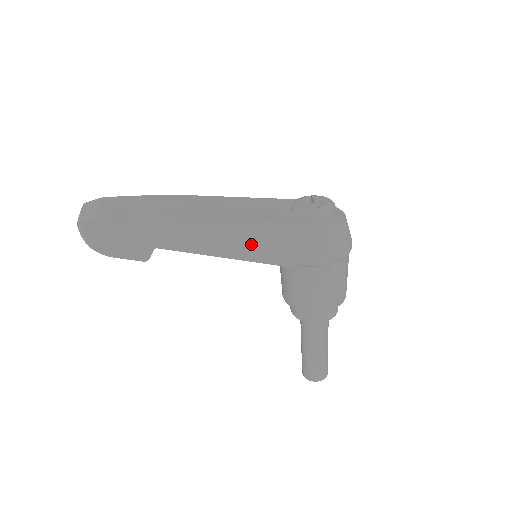
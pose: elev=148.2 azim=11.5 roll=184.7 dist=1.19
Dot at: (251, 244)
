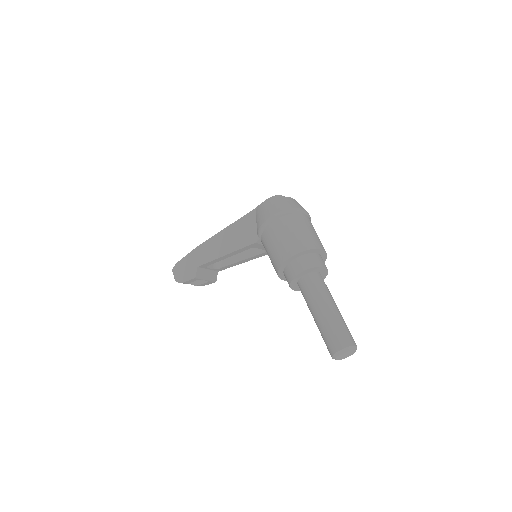
Dot at: (234, 239)
